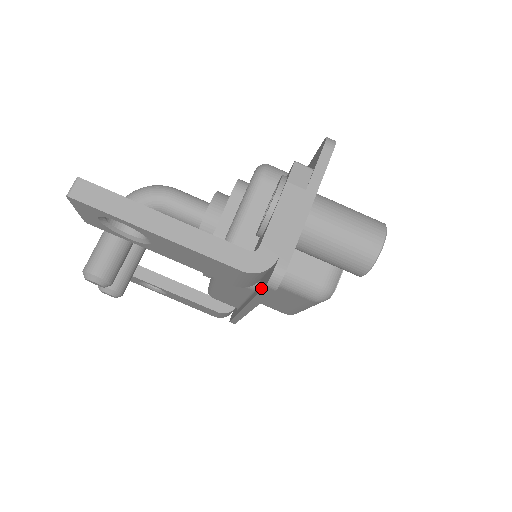
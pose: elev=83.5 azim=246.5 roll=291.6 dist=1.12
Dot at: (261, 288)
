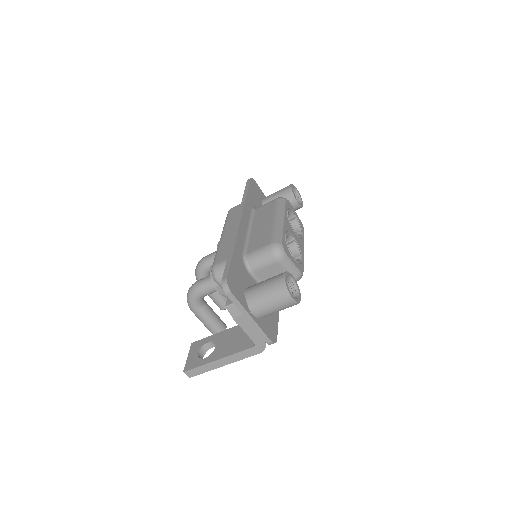
Dot at: occluded
